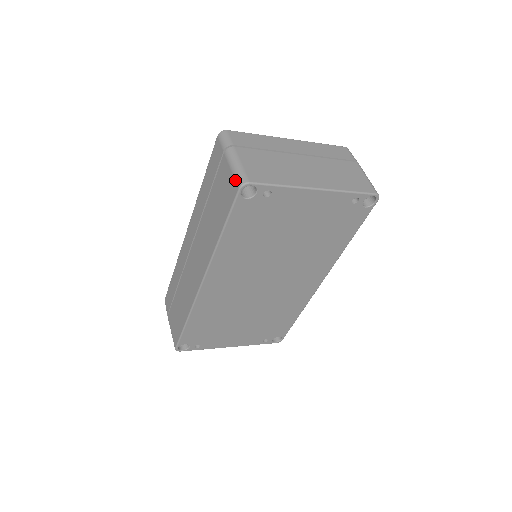
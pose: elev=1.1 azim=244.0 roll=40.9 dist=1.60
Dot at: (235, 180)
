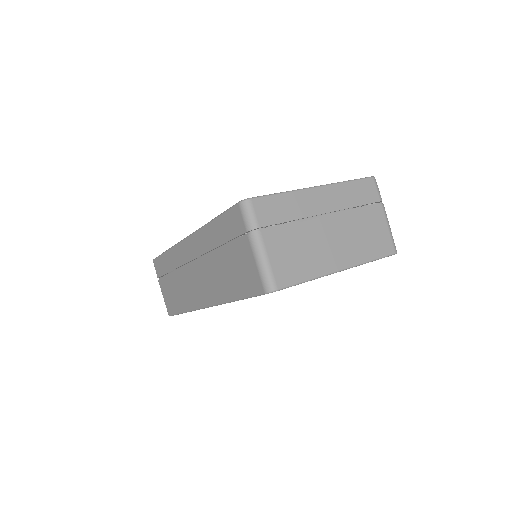
Dot at: (261, 281)
